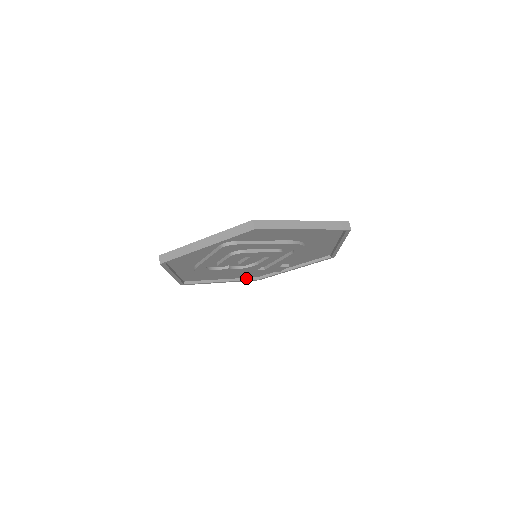
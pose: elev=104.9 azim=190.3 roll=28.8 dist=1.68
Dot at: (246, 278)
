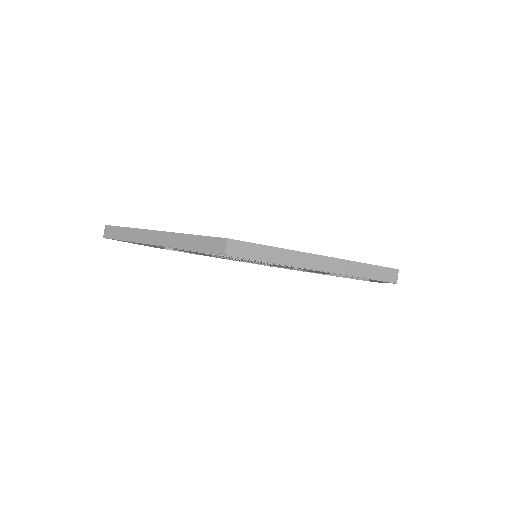
Dot at: occluded
